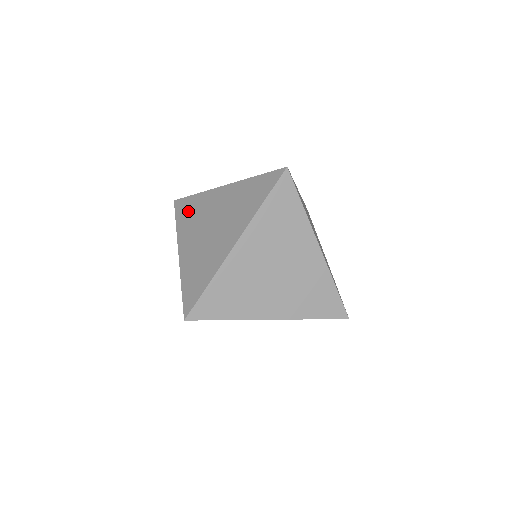
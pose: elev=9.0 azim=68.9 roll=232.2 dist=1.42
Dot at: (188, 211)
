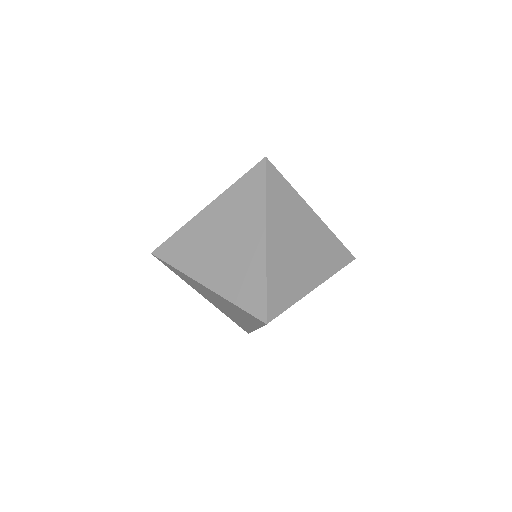
Dot at: occluded
